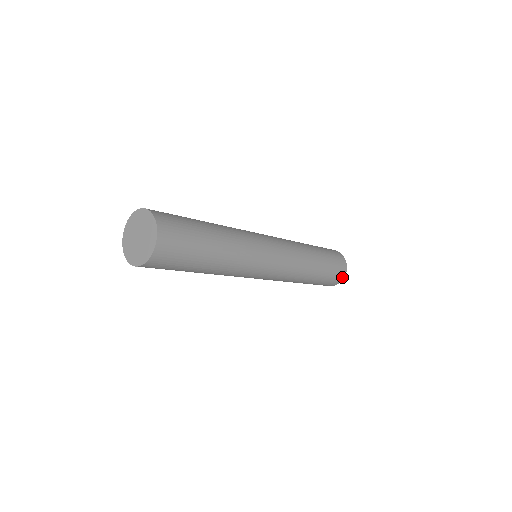
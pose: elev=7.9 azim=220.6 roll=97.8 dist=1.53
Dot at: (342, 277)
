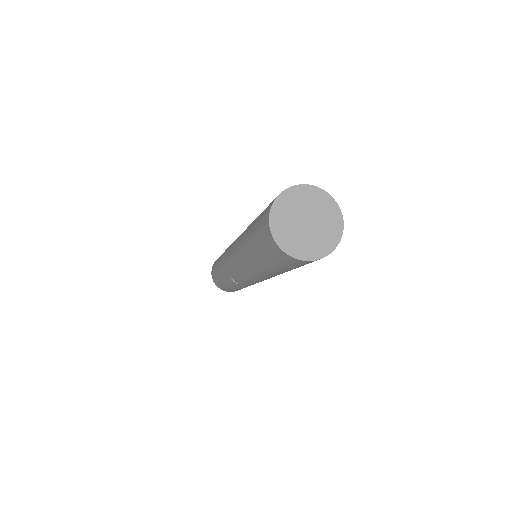
Dot at: occluded
